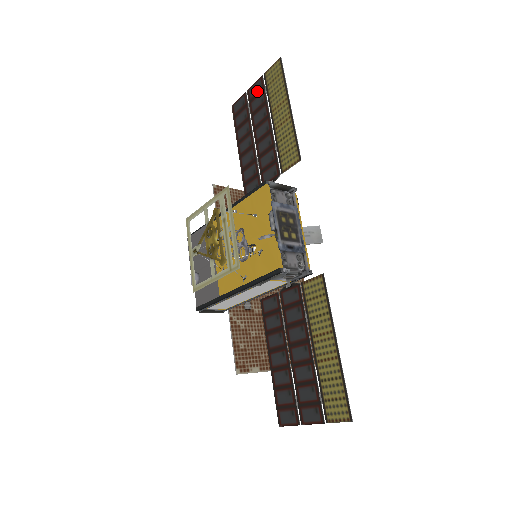
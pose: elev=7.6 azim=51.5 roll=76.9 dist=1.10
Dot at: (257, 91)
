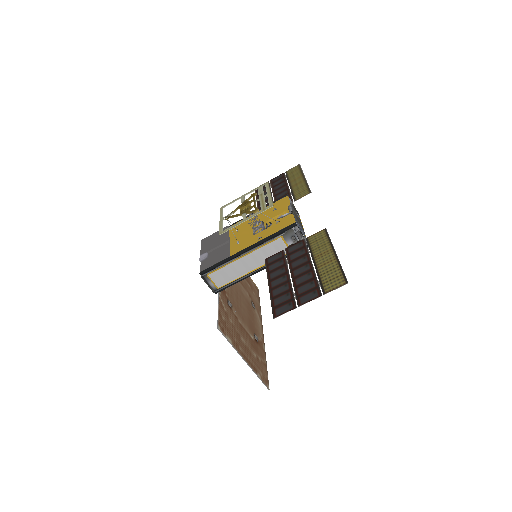
Dot at: (279, 178)
